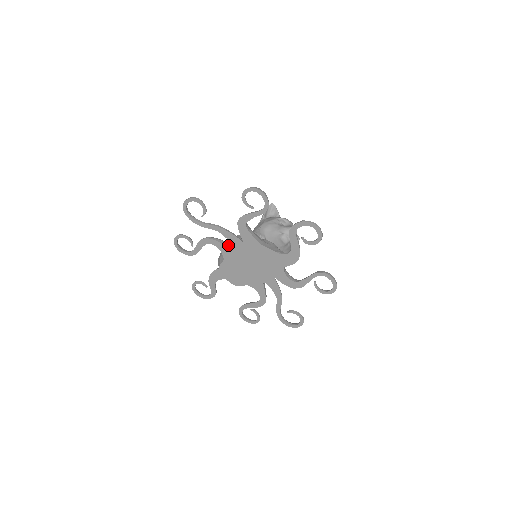
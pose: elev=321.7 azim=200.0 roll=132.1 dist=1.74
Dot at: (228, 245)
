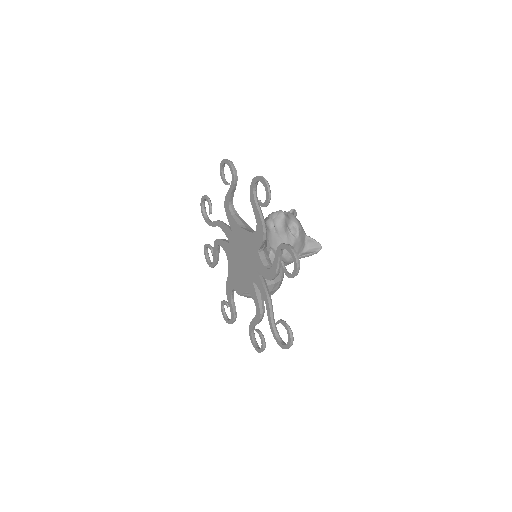
Dot at: (228, 242)
